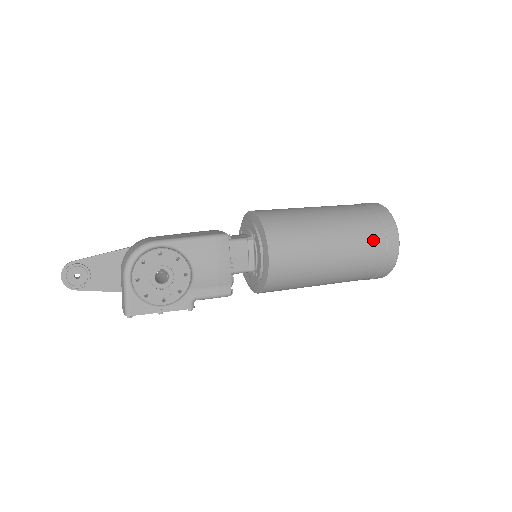
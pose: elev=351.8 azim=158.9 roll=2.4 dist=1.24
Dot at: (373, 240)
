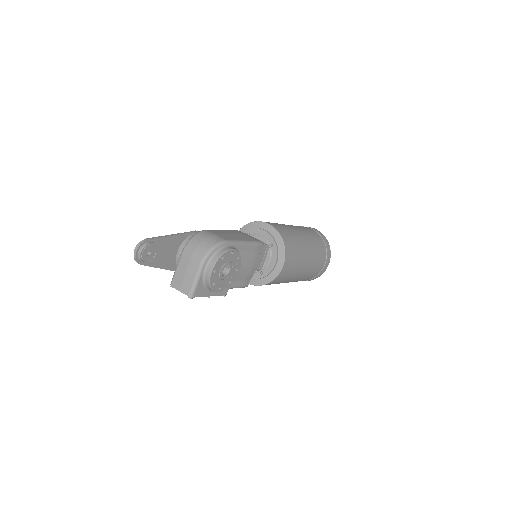
Dot at: (321, 260)
